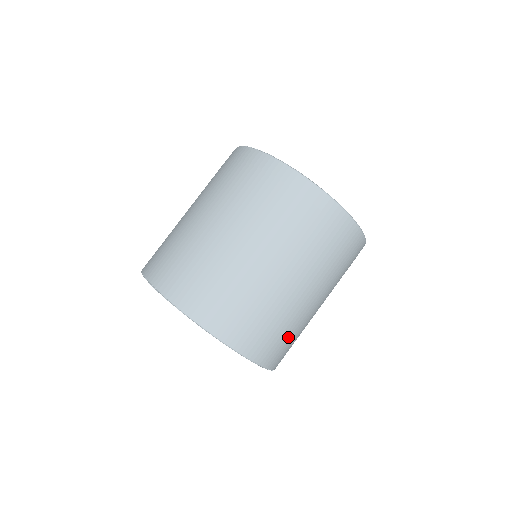
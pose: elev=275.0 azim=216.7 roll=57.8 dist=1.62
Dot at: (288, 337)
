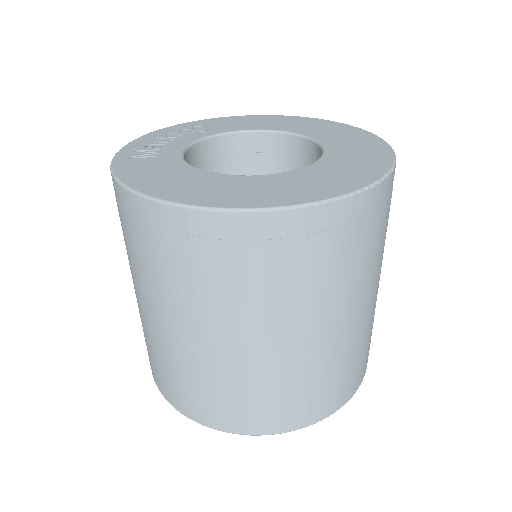
Dot at: (263, 396)
